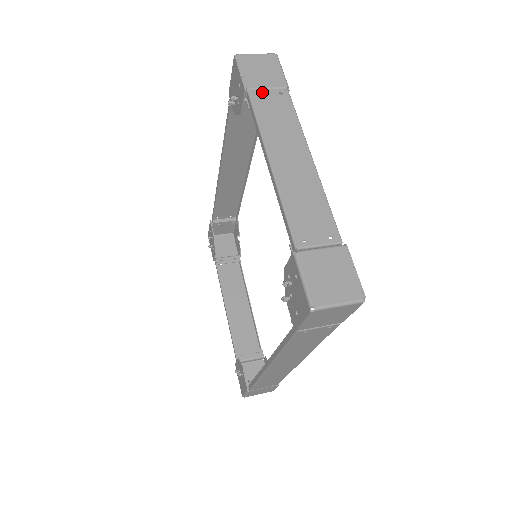
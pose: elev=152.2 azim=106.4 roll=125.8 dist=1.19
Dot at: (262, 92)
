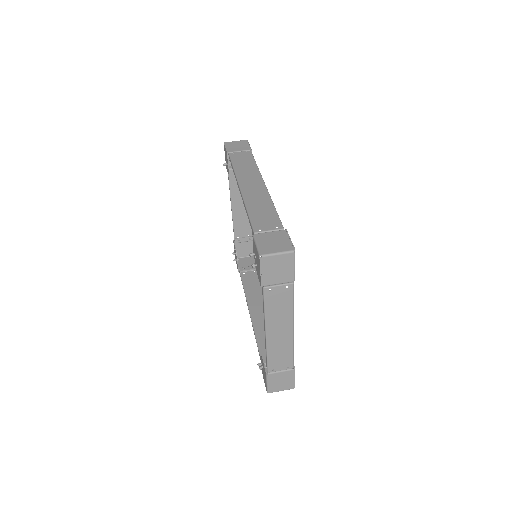
Dot at: (273, 288)
